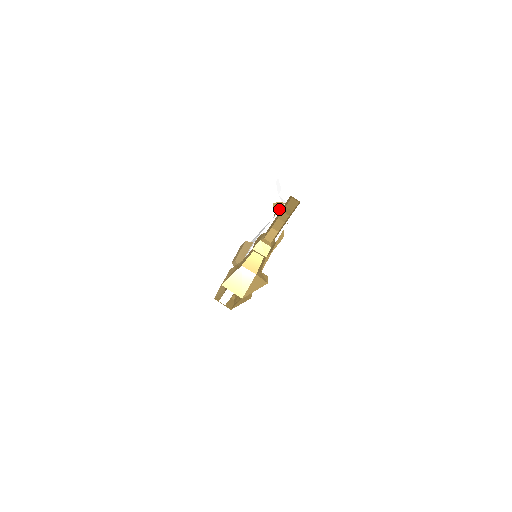
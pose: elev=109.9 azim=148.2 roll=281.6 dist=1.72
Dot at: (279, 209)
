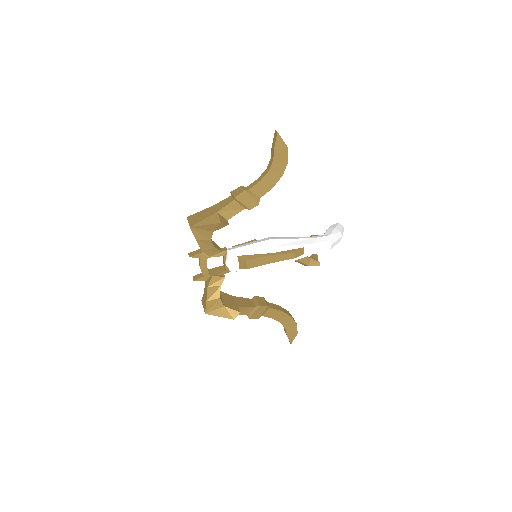
Dot at: occluded
